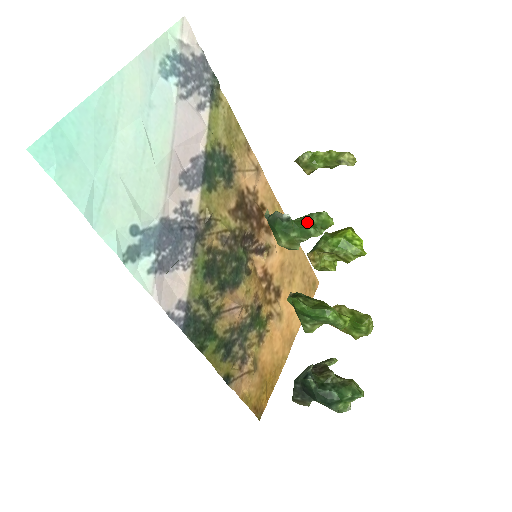
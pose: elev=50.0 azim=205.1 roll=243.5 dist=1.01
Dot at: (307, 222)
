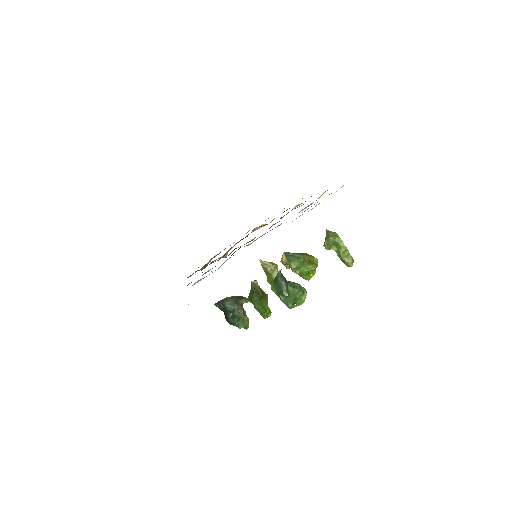
Dot at: (293, 297)
